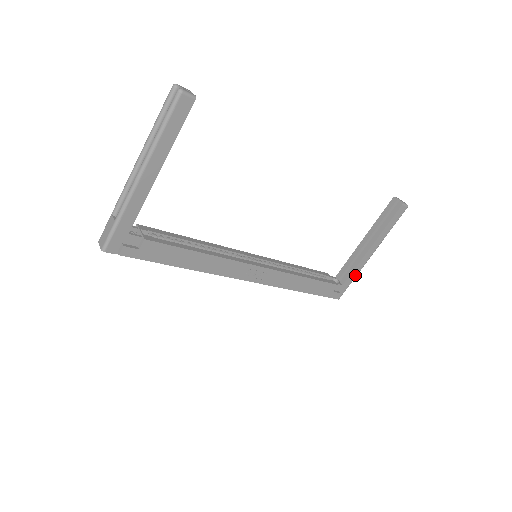
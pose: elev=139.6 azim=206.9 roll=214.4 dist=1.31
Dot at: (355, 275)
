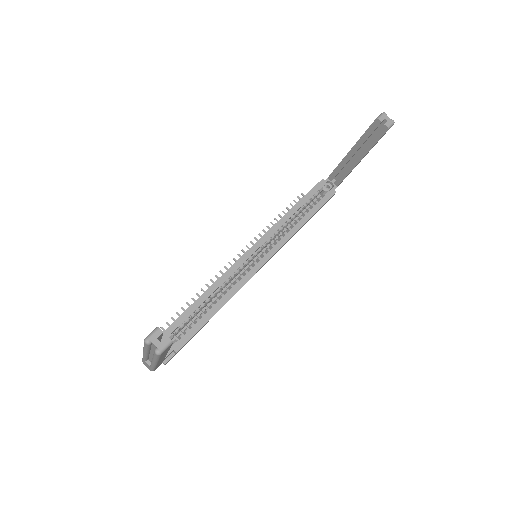
Dot at: occluded
